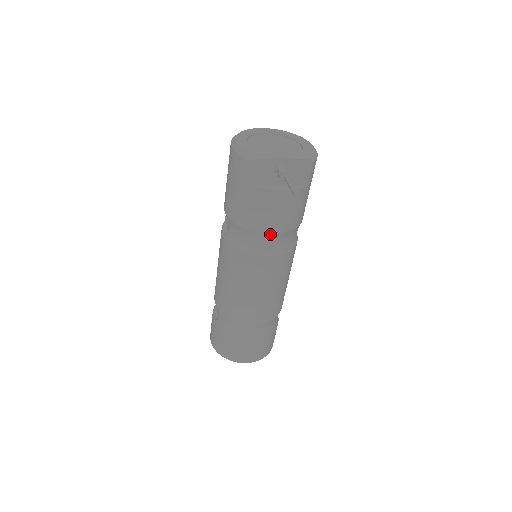
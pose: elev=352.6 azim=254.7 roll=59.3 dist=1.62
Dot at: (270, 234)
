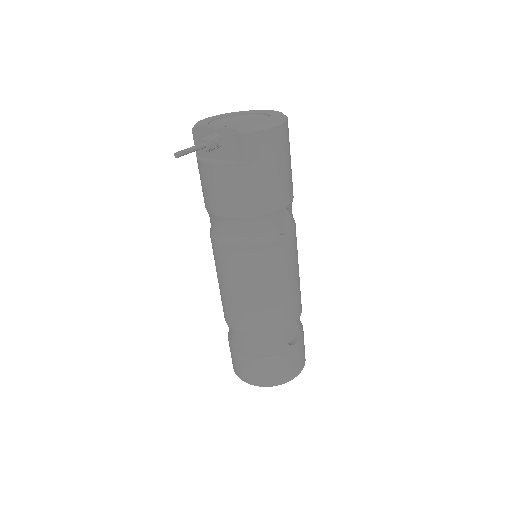
Dot at: (216, 216)
